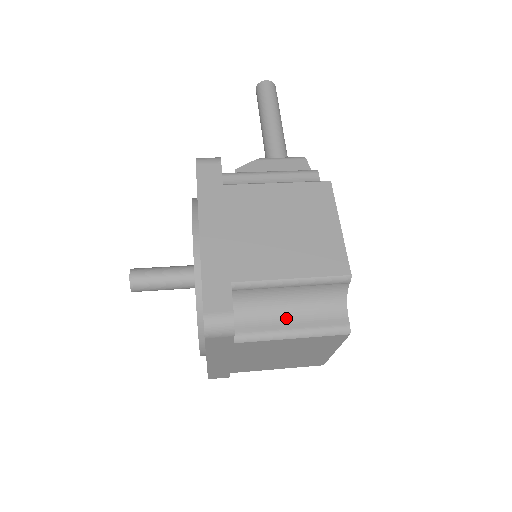
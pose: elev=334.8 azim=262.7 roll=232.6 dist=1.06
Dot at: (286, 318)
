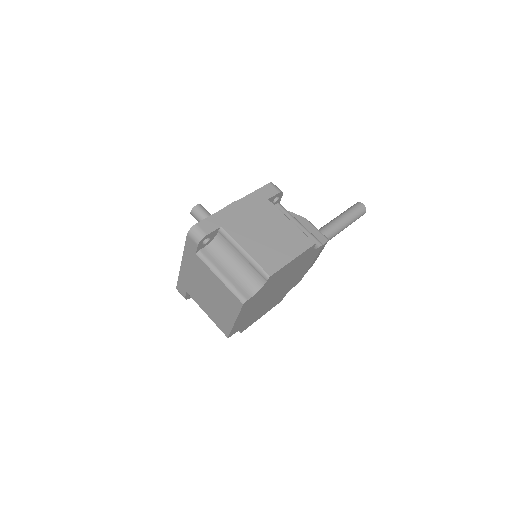
Dot at: (227, 268)
